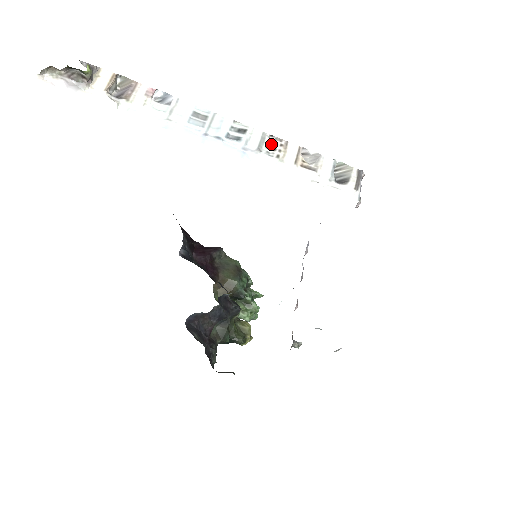
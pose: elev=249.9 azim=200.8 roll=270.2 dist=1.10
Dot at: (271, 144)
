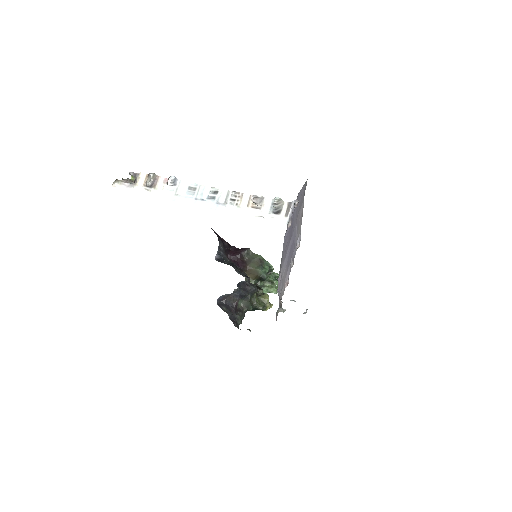
Dot at: (233, 197)
